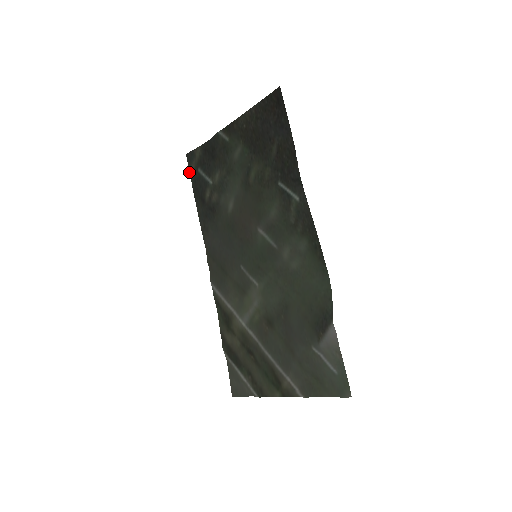
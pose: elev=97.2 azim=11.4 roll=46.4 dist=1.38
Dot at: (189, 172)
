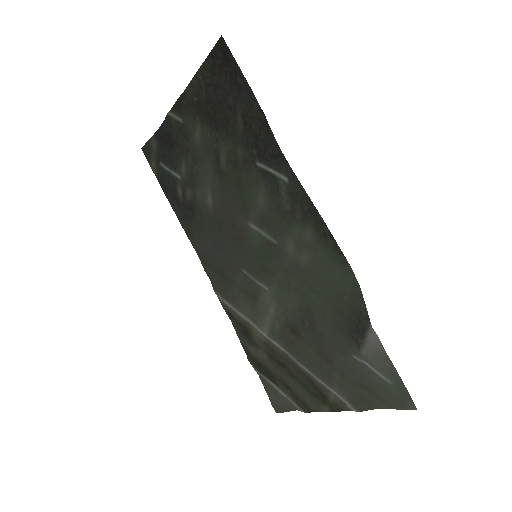
Dot at: occluded
